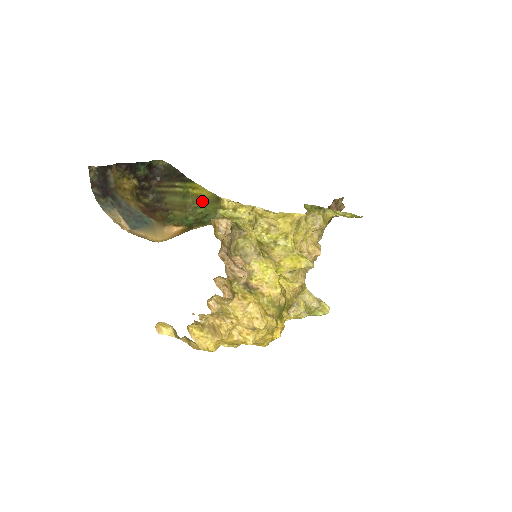
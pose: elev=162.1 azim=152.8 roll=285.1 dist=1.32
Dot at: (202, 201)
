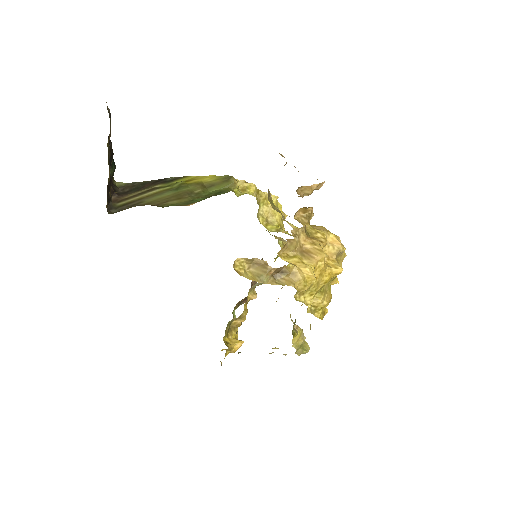
Dot at: (205, 187)
